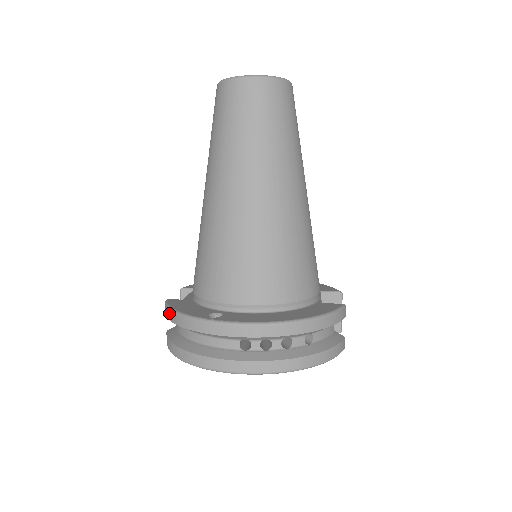
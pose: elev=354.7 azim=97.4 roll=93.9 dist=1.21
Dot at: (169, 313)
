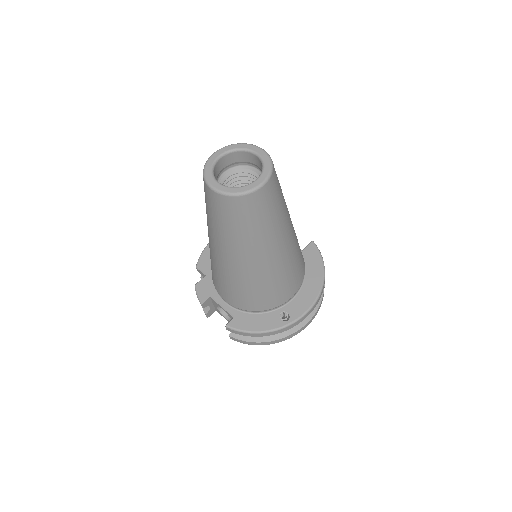
Dot at: (248, 334)
